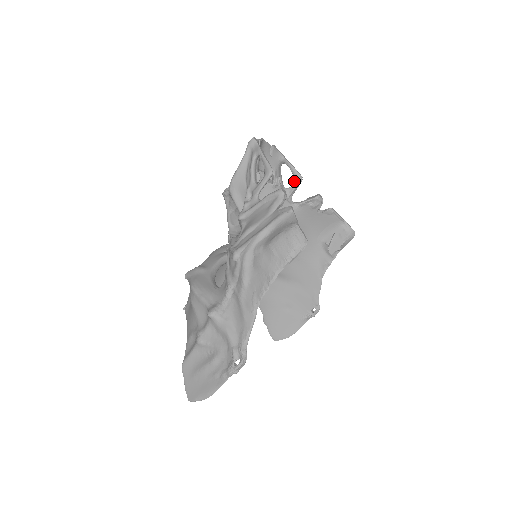
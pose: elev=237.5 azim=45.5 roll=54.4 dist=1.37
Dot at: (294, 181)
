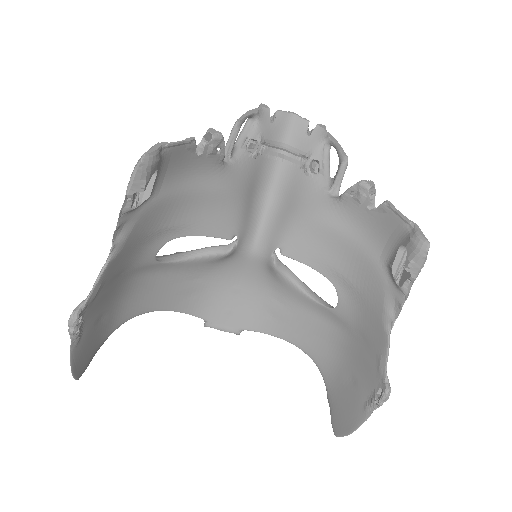
Dot at: (338, 166)
